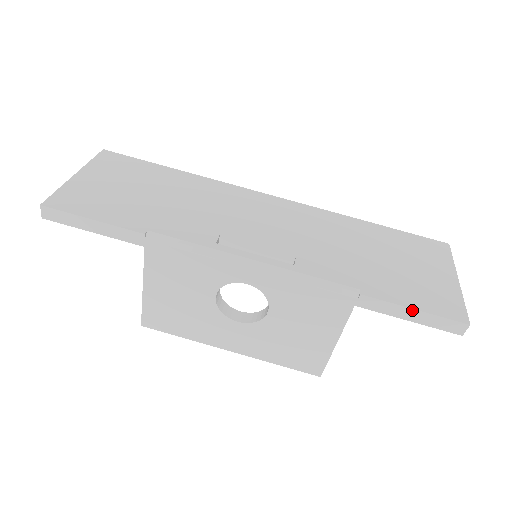
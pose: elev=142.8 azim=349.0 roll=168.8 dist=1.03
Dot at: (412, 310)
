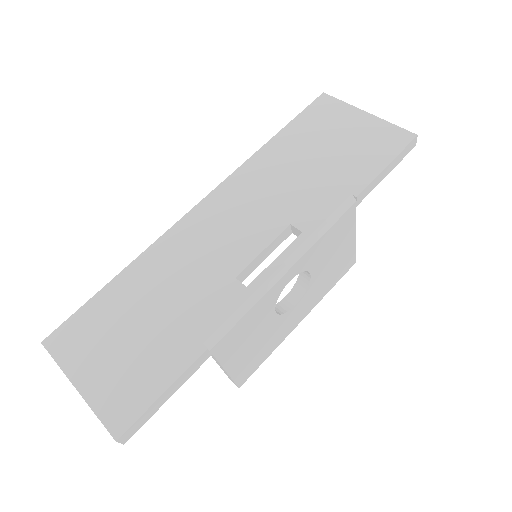
Dot at: (387, 168)
